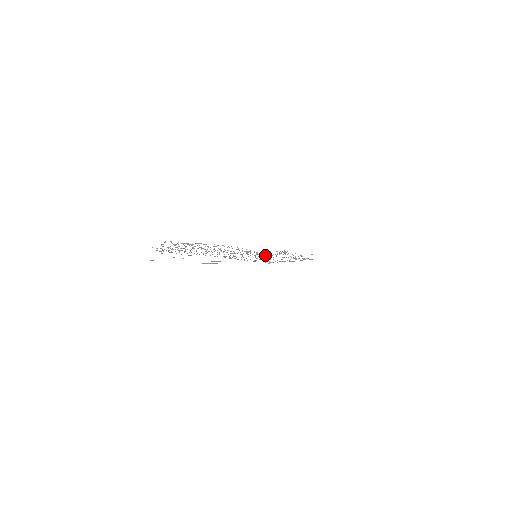
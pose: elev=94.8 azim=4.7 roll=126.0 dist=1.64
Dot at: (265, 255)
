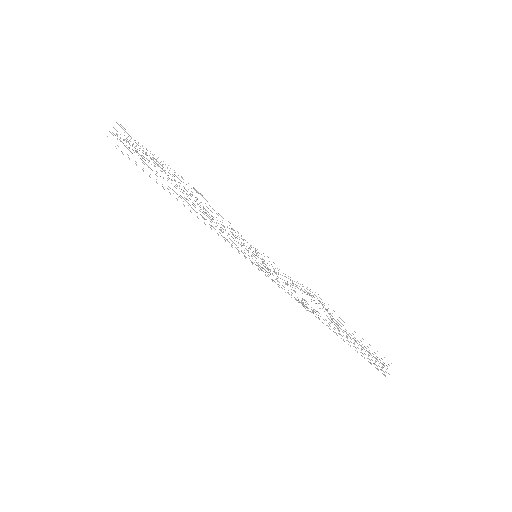
Dot at: occluded
